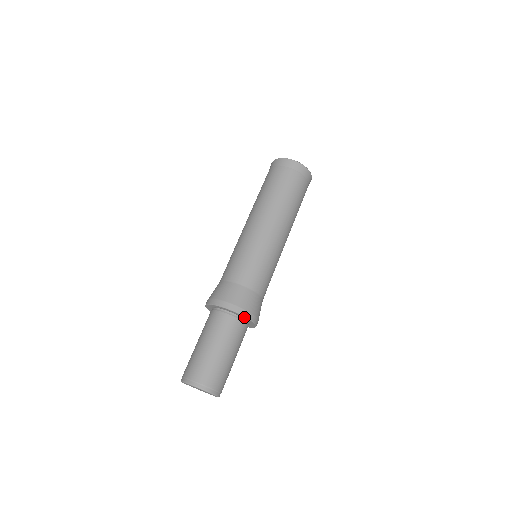
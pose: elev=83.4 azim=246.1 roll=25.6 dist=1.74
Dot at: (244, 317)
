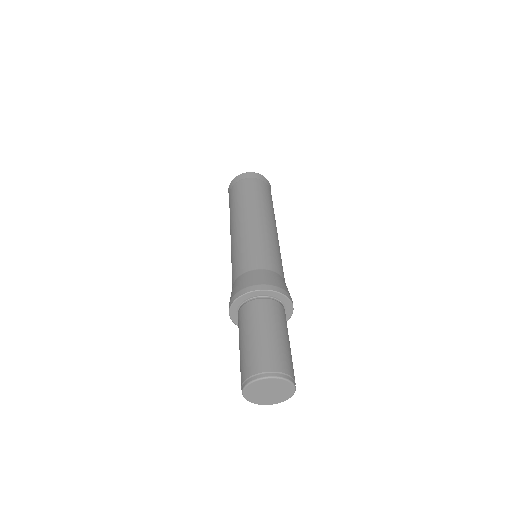
Dot at: (275, 293)
